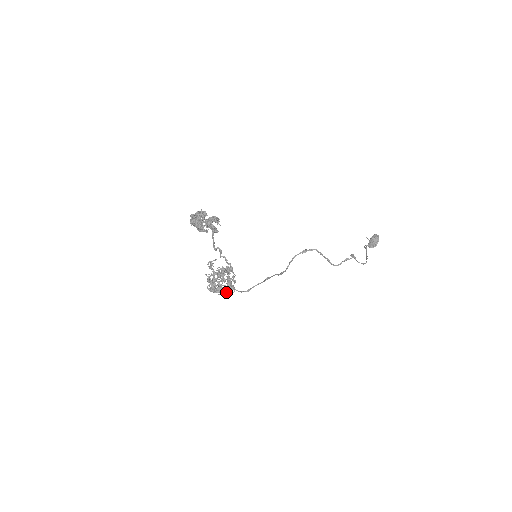
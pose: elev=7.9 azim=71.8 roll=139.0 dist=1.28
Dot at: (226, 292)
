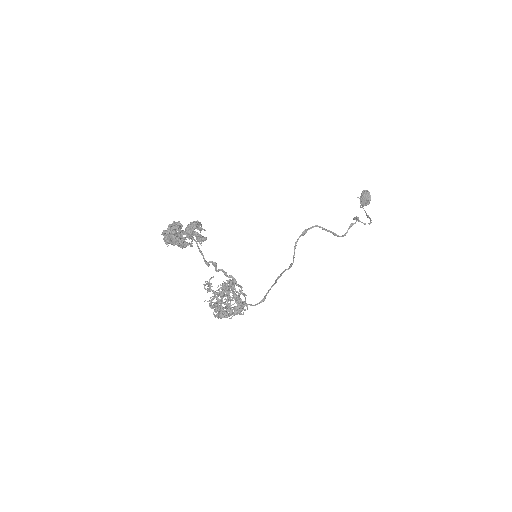
Dot at: (240, 311)
